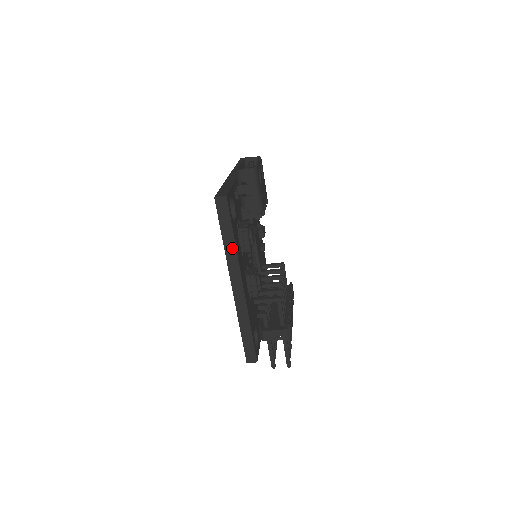
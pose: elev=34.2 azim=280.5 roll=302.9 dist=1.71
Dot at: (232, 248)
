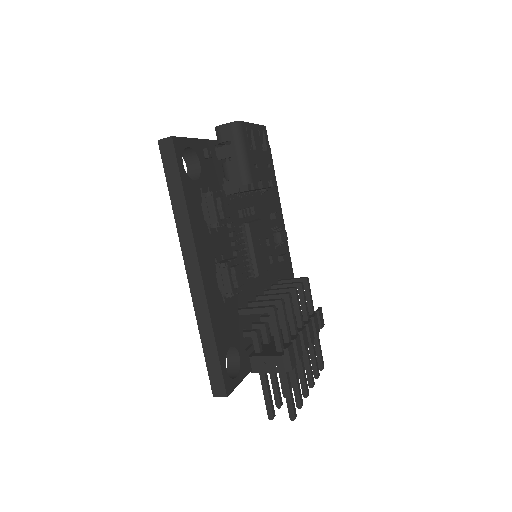
Dot at: (183, 214)
